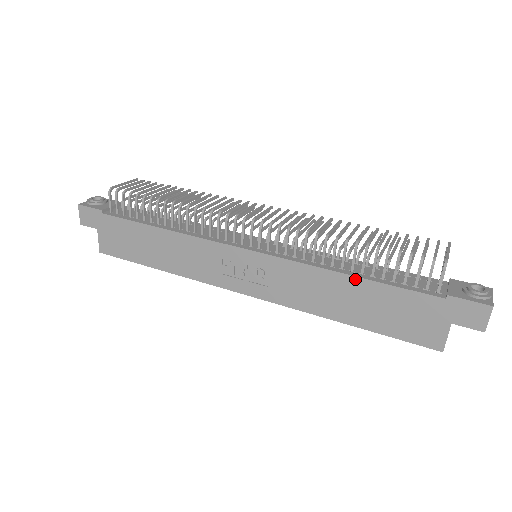
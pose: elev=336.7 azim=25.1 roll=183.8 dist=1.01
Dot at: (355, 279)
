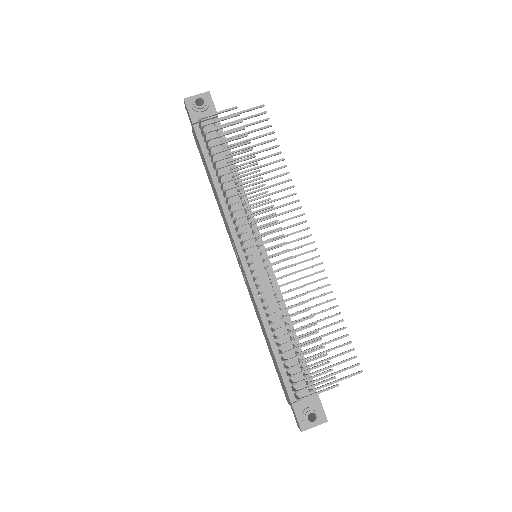
Dot at: (269, 343)
